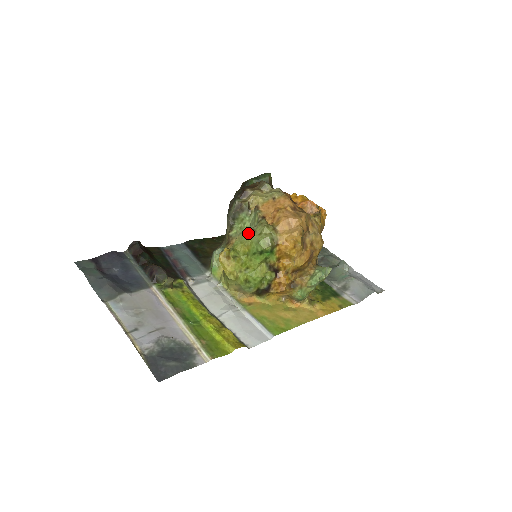
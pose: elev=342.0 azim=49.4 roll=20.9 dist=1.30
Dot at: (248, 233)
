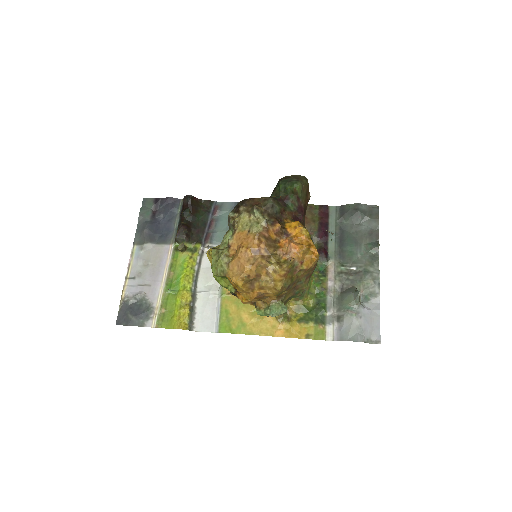
Dot at: (214, 253)
